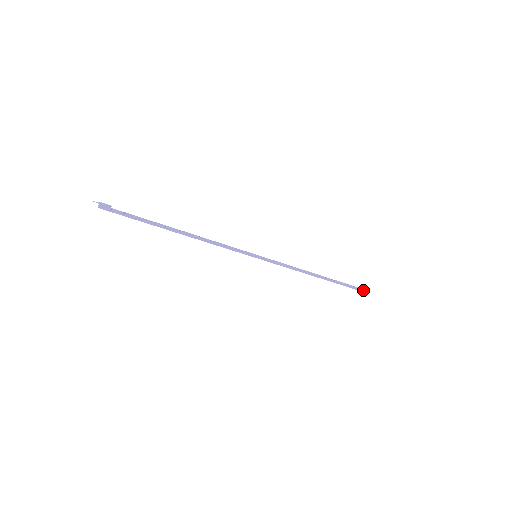
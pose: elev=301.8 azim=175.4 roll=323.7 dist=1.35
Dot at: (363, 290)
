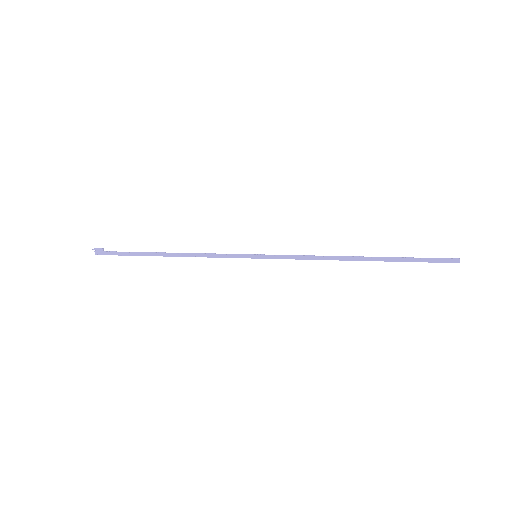
Dot at: (452, 259)
